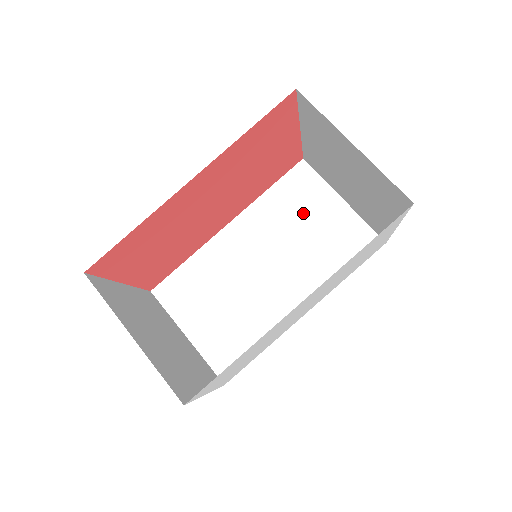
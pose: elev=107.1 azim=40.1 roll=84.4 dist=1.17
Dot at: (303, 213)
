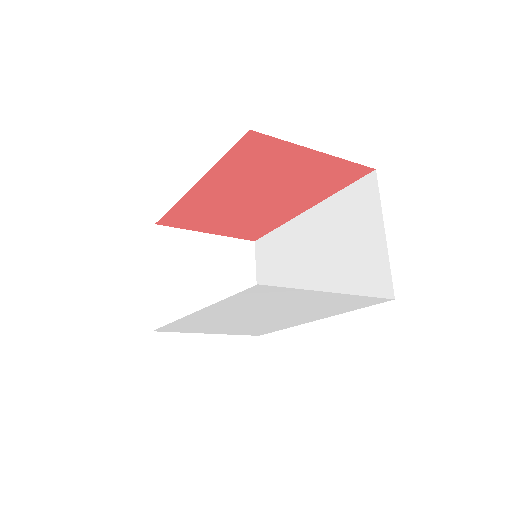
Dot at: (351, 228)
